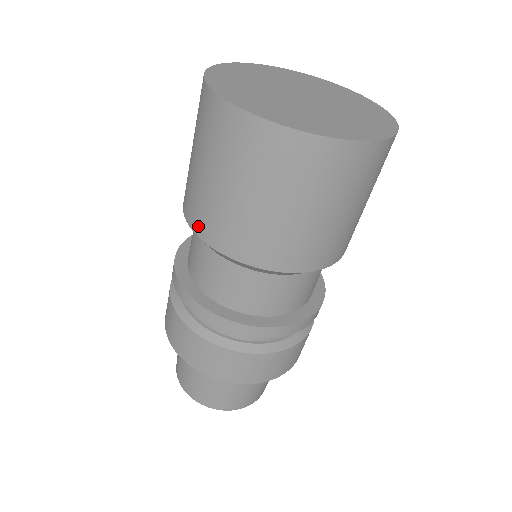
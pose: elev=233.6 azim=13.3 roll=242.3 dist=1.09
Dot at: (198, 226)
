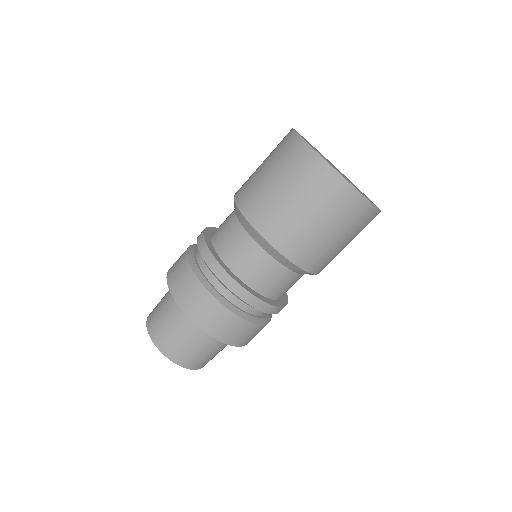
Dot at: (247, 209)
